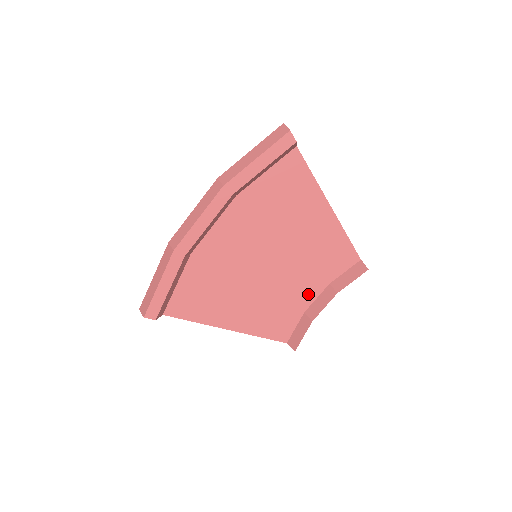
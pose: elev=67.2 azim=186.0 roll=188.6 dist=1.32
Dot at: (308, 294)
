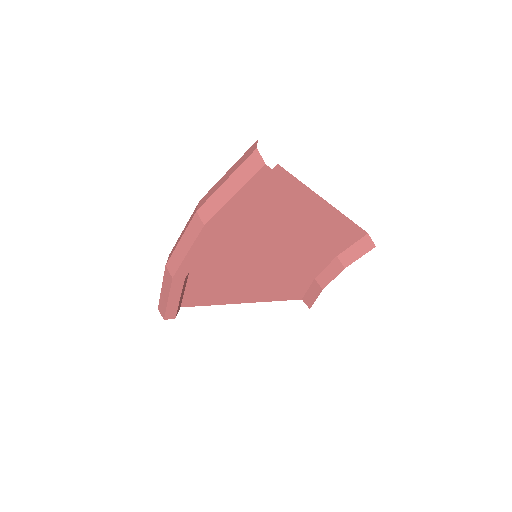
Dot at: (316, 267)
